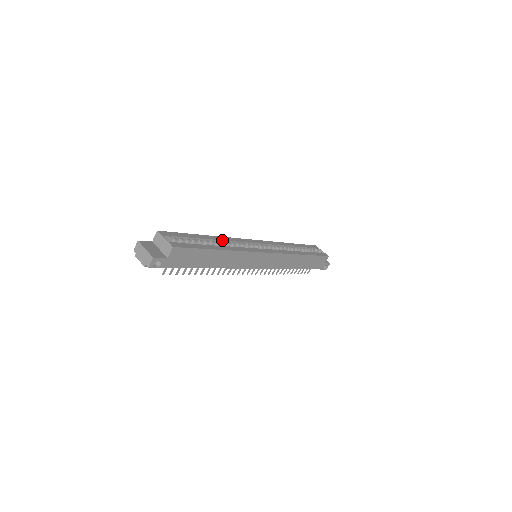
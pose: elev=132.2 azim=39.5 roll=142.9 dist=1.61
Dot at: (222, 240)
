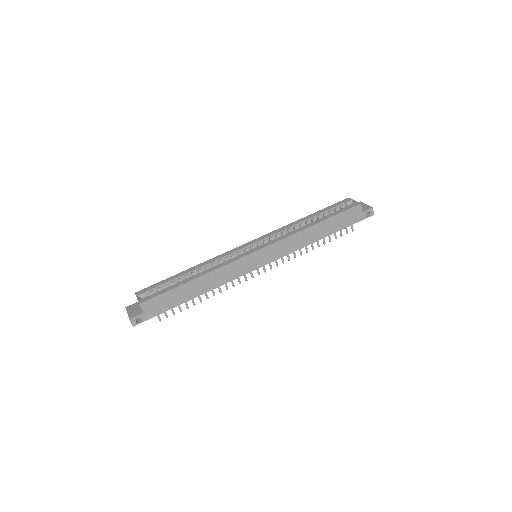
Dot at: (204, 265)
